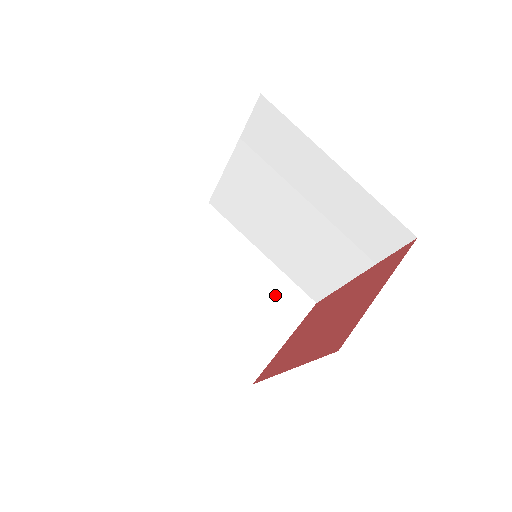
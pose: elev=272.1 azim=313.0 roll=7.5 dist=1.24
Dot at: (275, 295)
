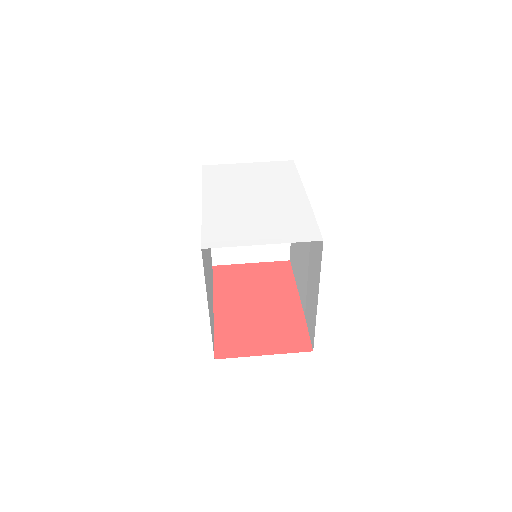
Dot at: occluded
